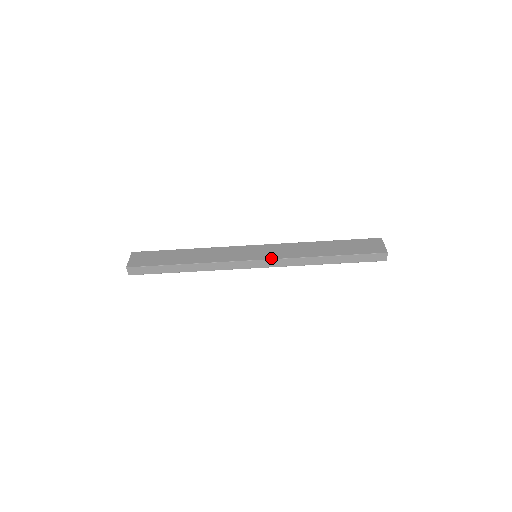
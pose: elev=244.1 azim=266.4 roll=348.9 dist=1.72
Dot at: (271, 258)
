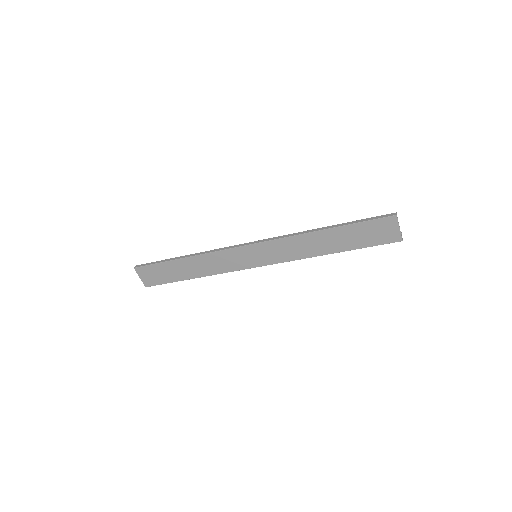
Dot at: (274, 263)
